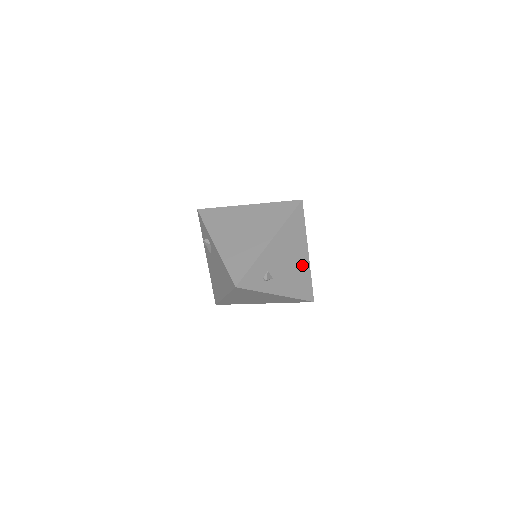
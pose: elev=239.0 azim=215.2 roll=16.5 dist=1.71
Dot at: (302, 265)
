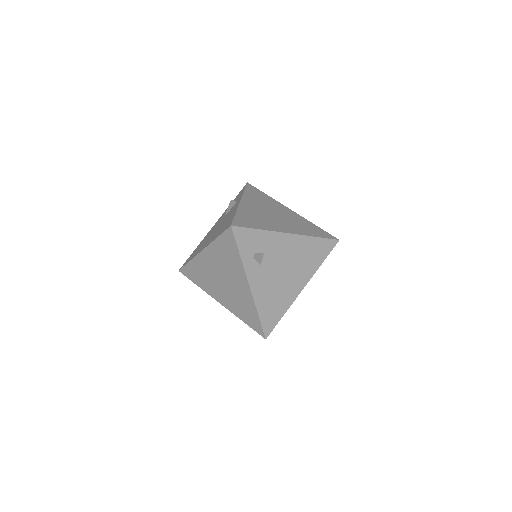
Dot at: (289, 291)
